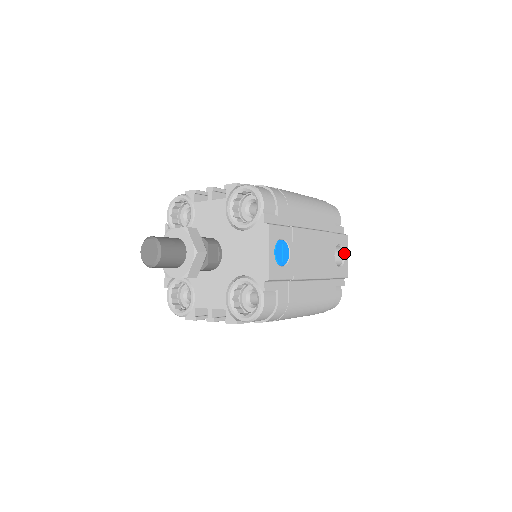
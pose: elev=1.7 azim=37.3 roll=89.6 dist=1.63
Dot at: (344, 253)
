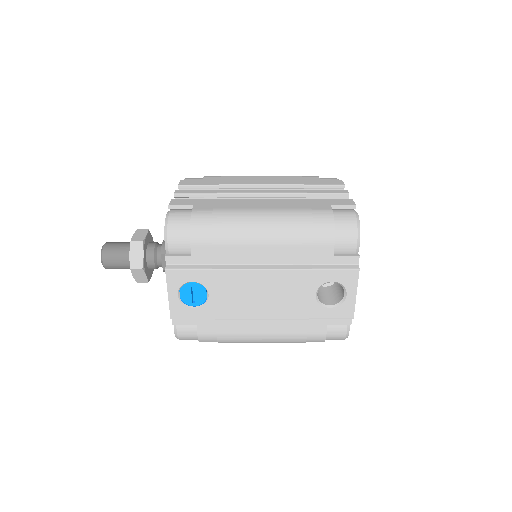
Dot at: (346, 291)
